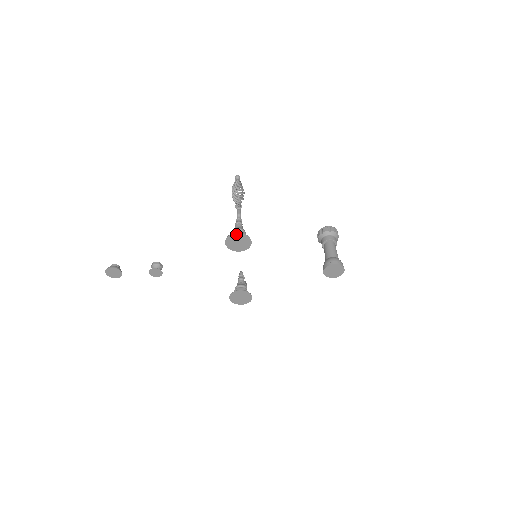
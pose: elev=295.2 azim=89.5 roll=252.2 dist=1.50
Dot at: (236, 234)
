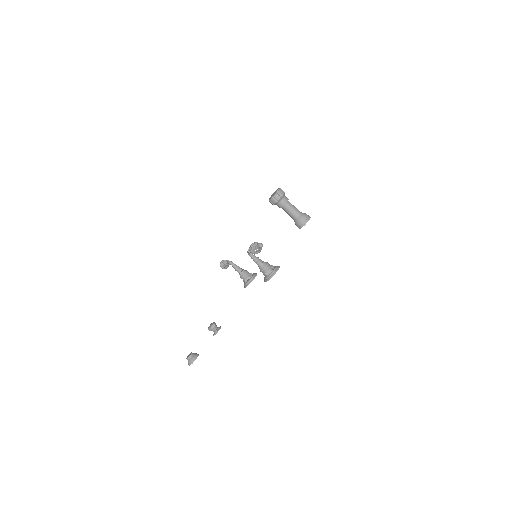
Dot at: (274, 274)
